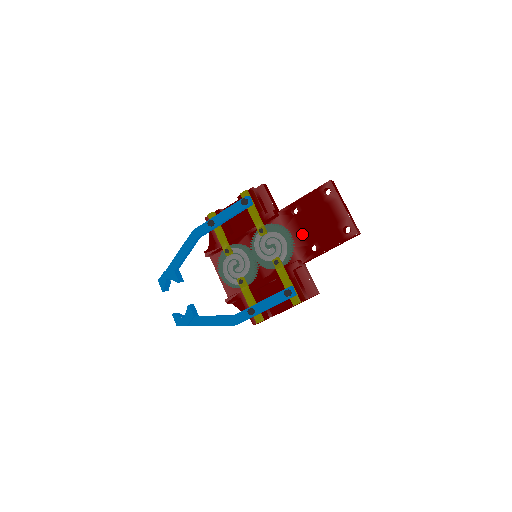
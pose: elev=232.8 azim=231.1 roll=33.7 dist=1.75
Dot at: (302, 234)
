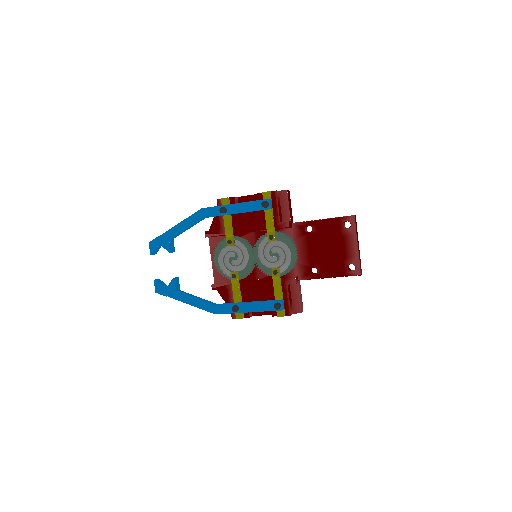
Dot at: (308, 254)
